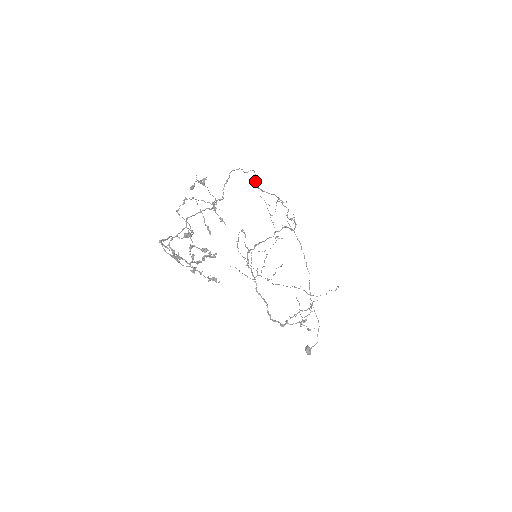
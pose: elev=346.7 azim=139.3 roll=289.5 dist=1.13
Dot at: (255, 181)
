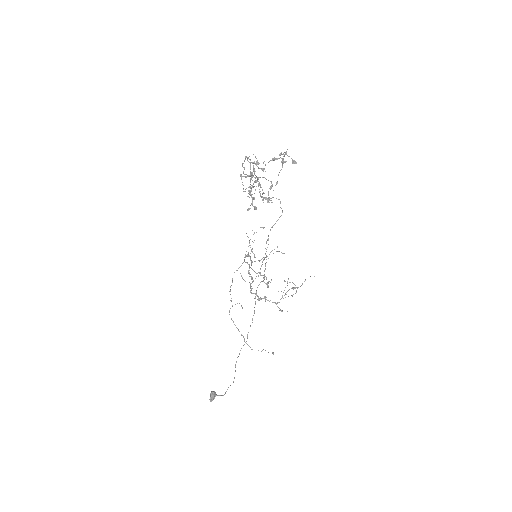
Dot at: (272, 227)
